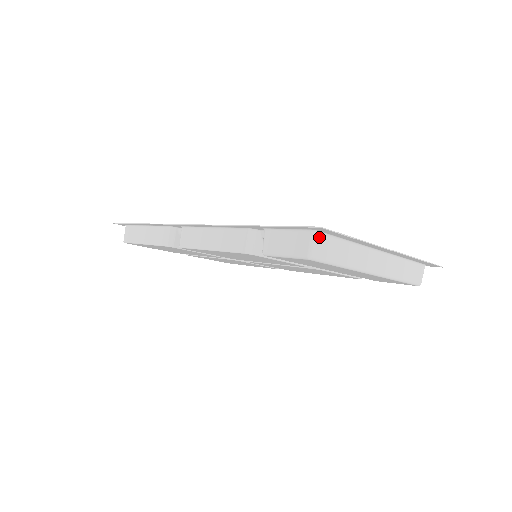
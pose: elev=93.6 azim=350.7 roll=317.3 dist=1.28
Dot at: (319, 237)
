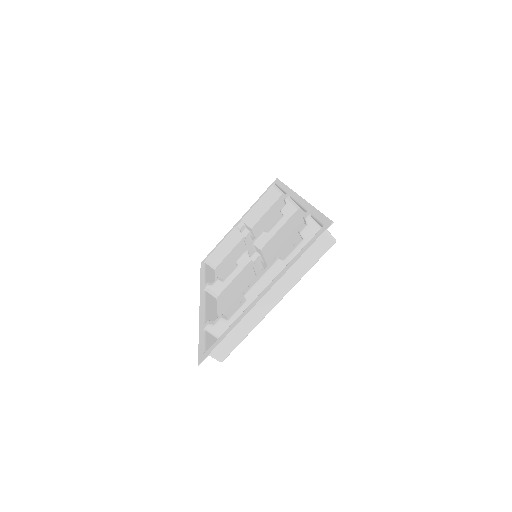
Dot at: occluded
